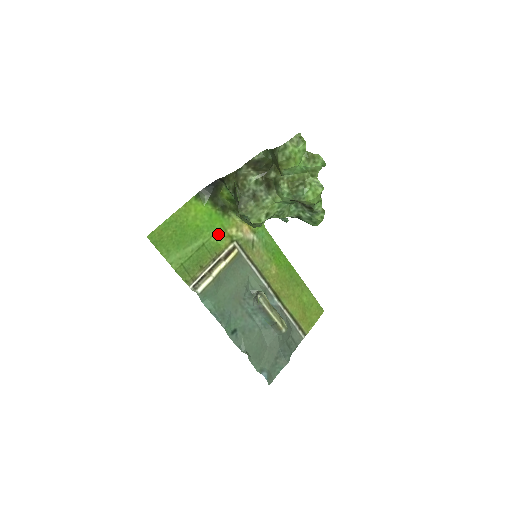
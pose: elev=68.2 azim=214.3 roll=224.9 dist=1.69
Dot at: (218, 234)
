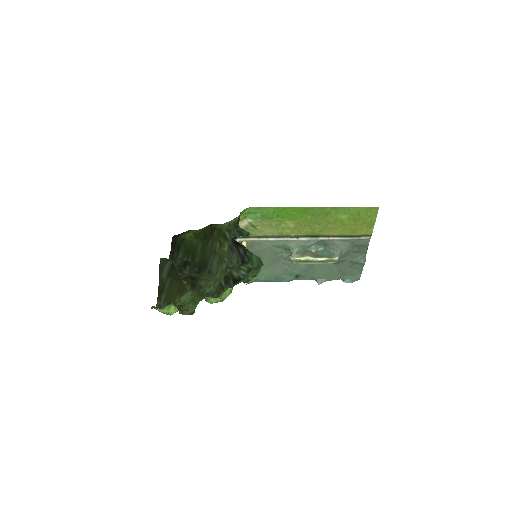
Dot at: occluded
